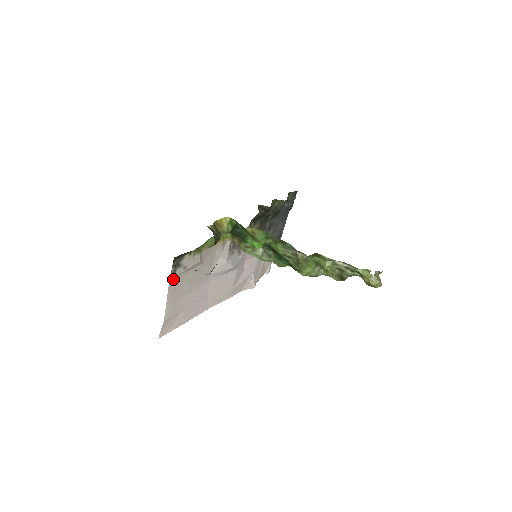
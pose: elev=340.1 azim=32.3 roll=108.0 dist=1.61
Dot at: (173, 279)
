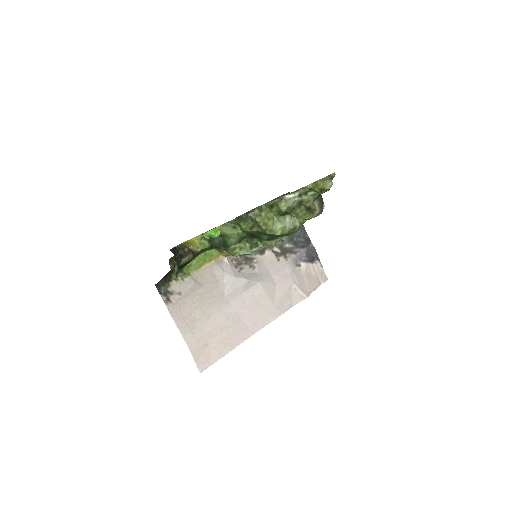
Dot at: (172, 308)
